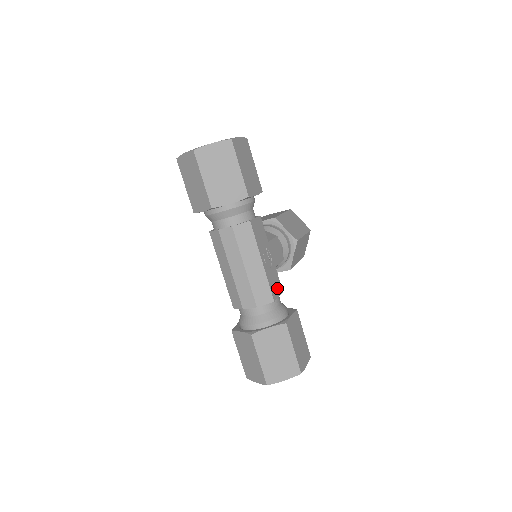
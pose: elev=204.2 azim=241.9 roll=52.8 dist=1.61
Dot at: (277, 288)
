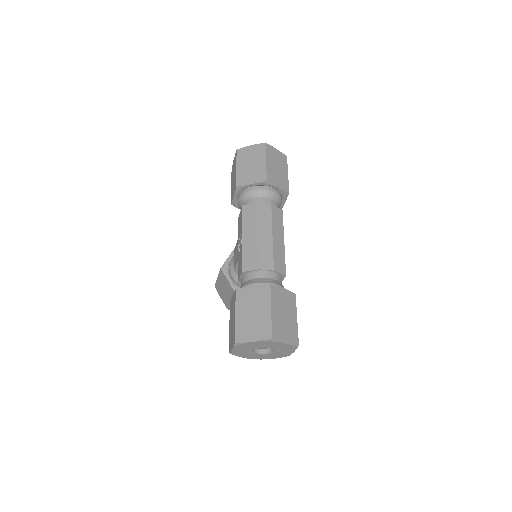
Dot at: occluded
